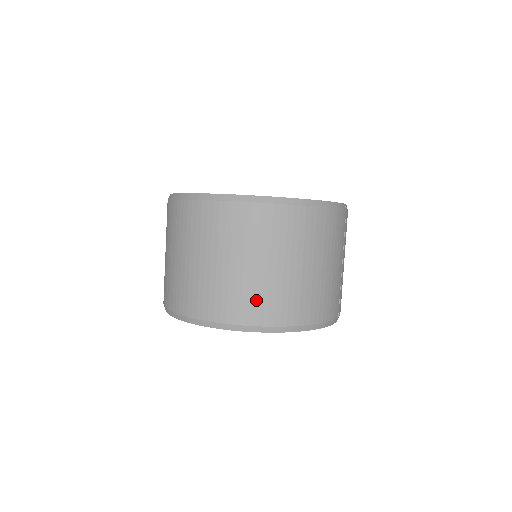
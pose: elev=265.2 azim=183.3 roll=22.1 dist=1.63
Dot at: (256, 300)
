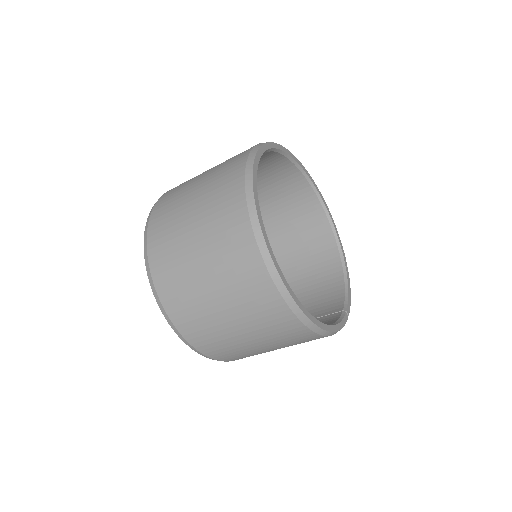
Dot at: (215, 343)
